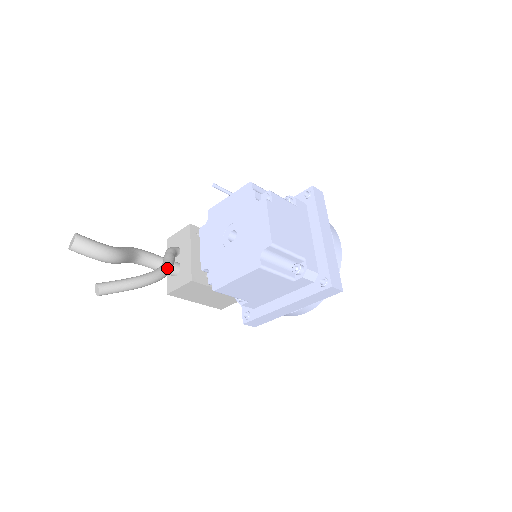
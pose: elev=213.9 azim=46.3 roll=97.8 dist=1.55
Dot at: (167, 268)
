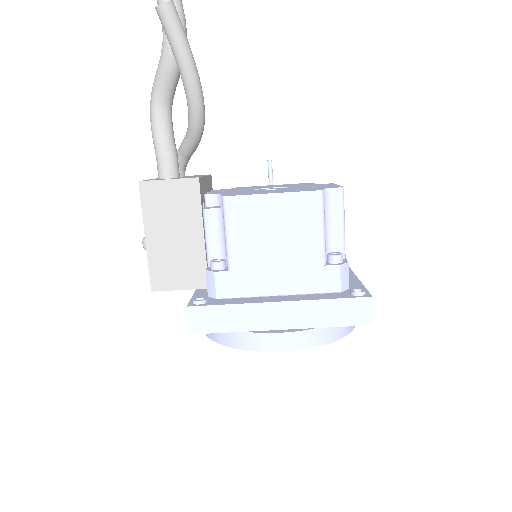
Dot at: occluded
